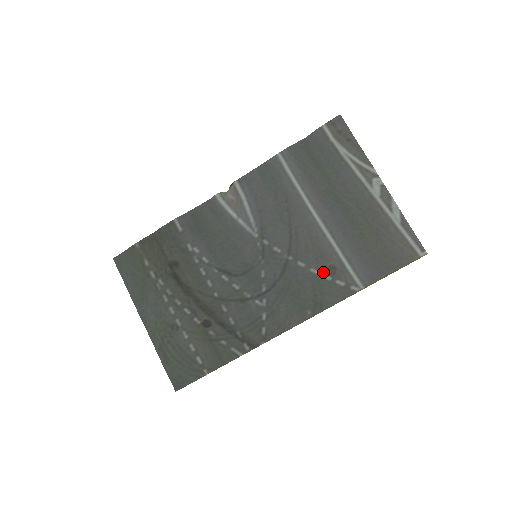
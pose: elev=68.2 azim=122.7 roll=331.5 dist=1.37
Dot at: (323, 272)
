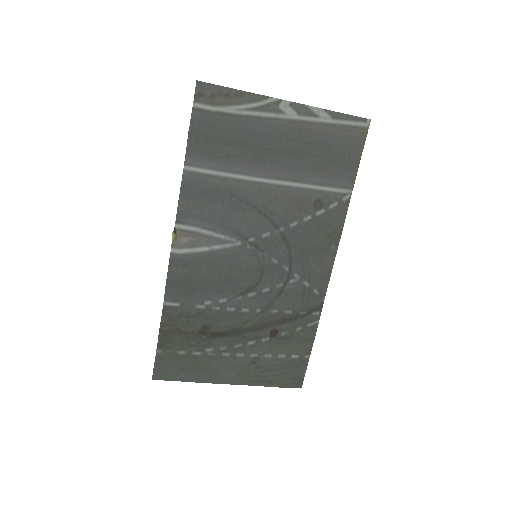
Dot at: (314, 212)
